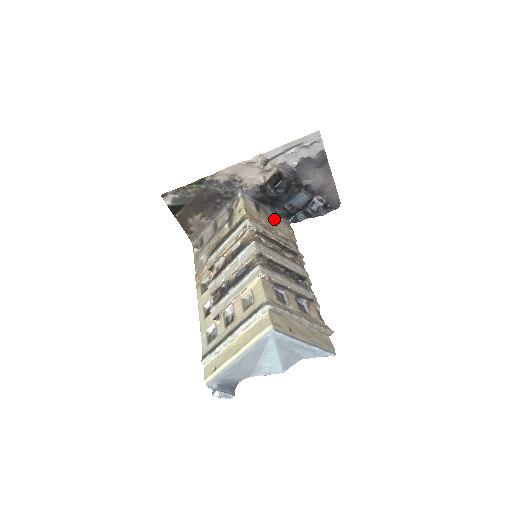
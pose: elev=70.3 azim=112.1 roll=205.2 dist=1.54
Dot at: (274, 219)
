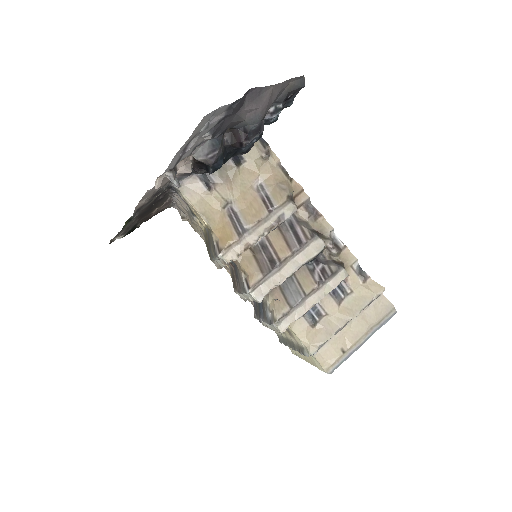
Dot at: (236, 168)
